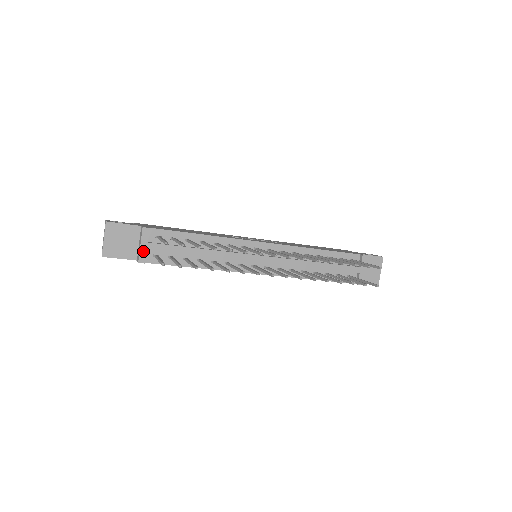
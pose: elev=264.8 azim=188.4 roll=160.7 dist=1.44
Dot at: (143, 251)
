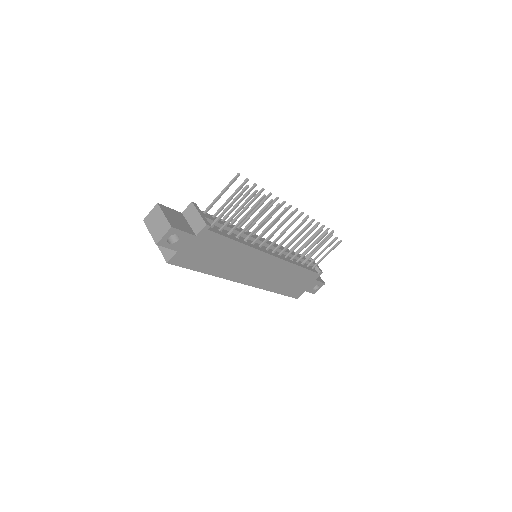
Dot at: (203, 217)
